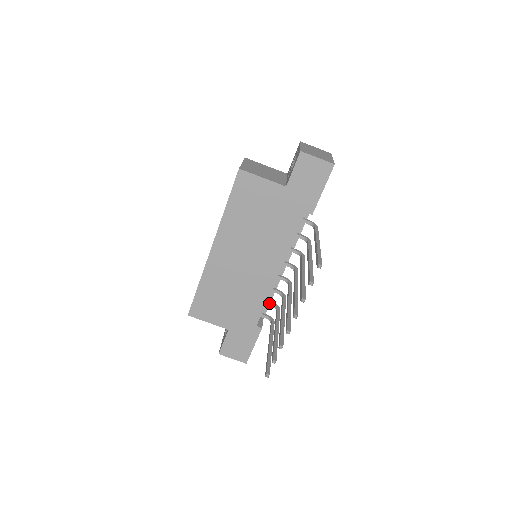
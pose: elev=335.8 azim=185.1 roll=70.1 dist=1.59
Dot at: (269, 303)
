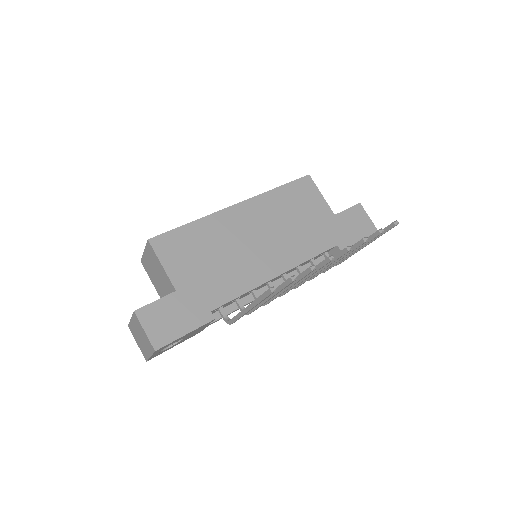
Dot at: (240, 302)
